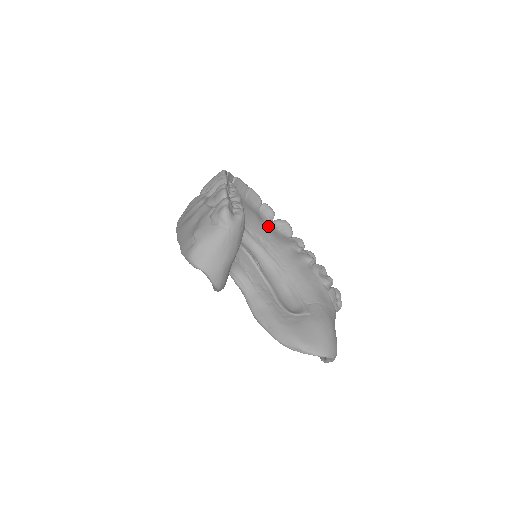
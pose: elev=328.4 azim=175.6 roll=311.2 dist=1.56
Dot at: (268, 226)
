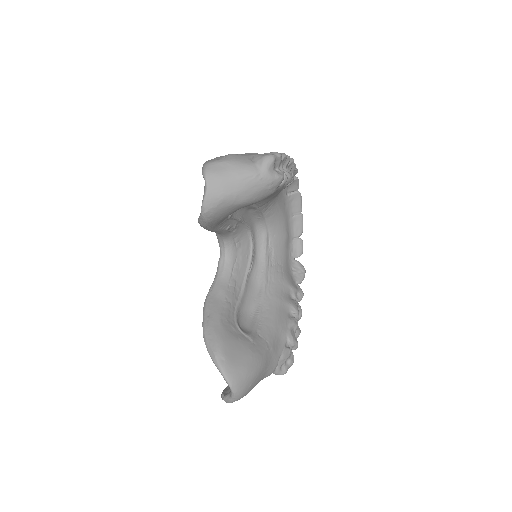
Dot at: (287, 256)
